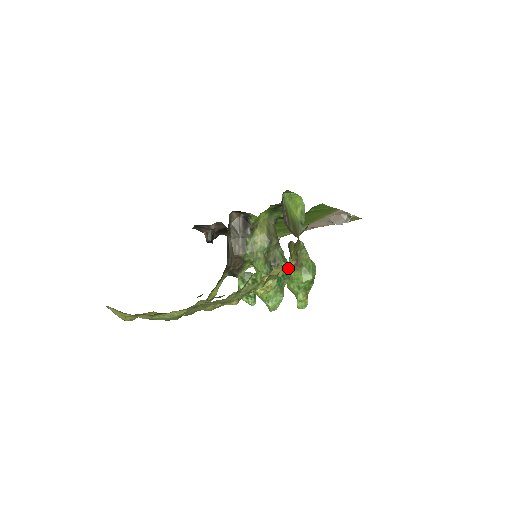
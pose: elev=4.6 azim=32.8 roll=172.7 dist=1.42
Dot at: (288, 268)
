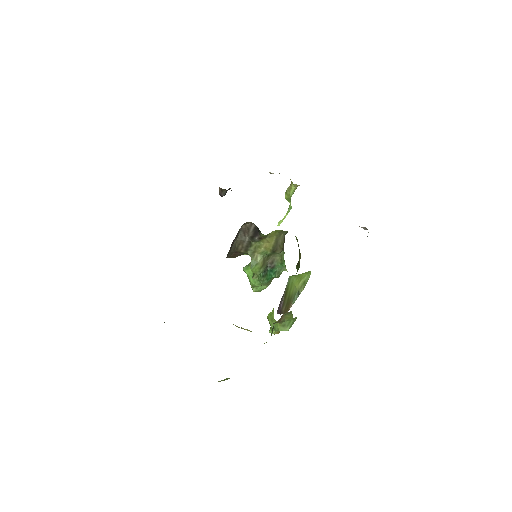
Dot at: occluded
